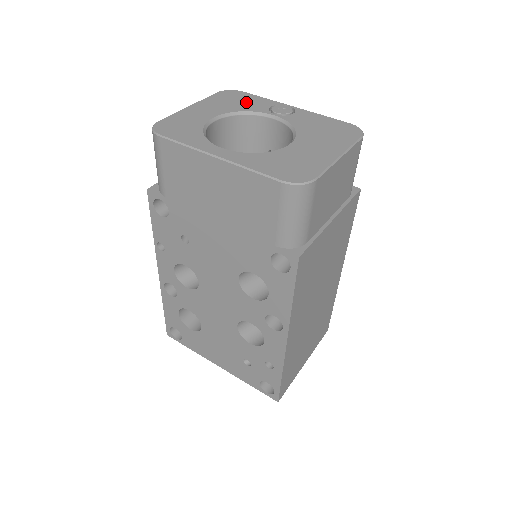
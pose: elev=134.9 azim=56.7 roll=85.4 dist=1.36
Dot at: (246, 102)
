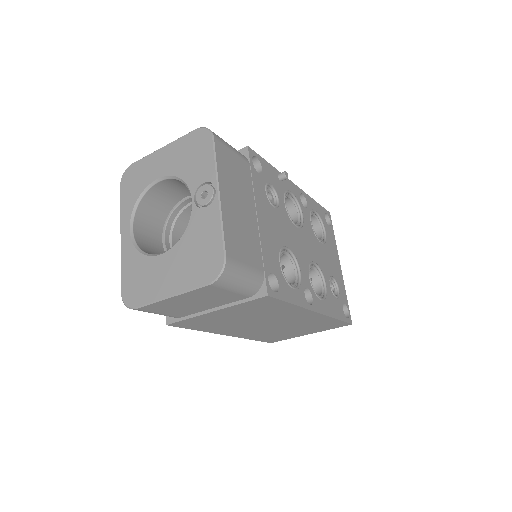
Dot at: (196, 163)
